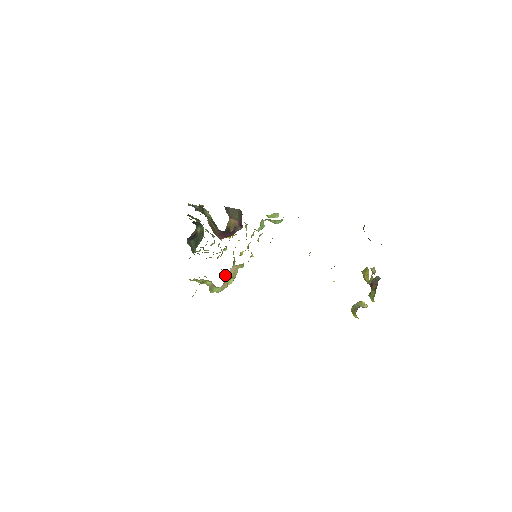
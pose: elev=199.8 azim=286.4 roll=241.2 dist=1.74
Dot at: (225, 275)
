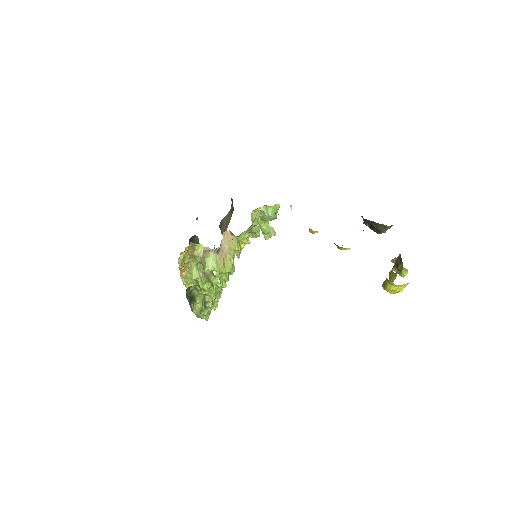
Dot at: (224, 281)
